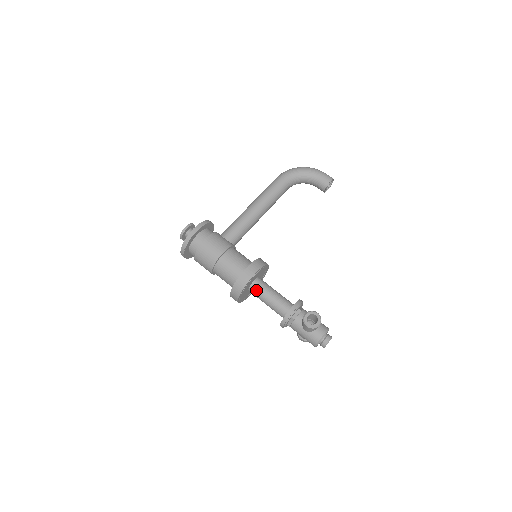
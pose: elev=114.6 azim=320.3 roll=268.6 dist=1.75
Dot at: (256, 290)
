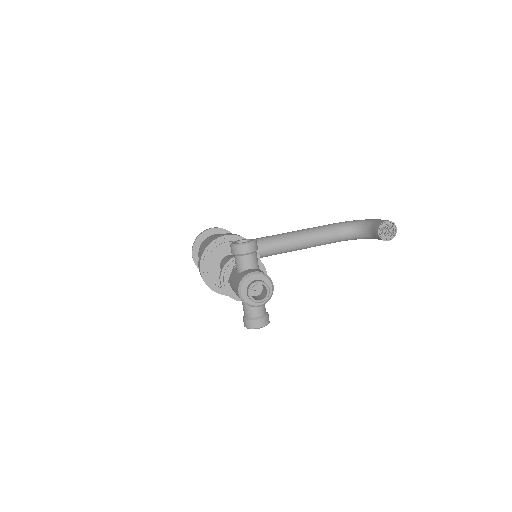
Dot at: (224, 260)
